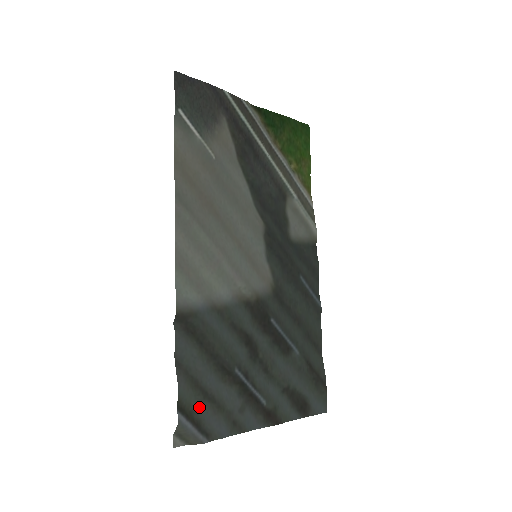
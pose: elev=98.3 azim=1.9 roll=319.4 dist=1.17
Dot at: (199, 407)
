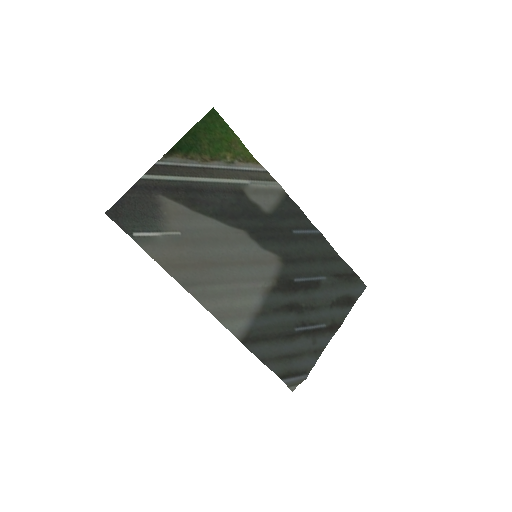
Dot at: (291, 366)
